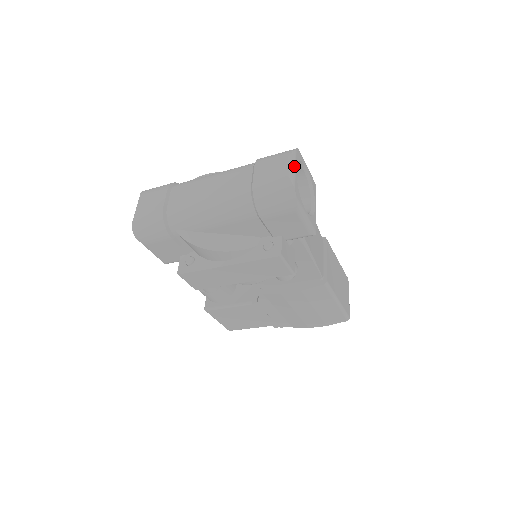
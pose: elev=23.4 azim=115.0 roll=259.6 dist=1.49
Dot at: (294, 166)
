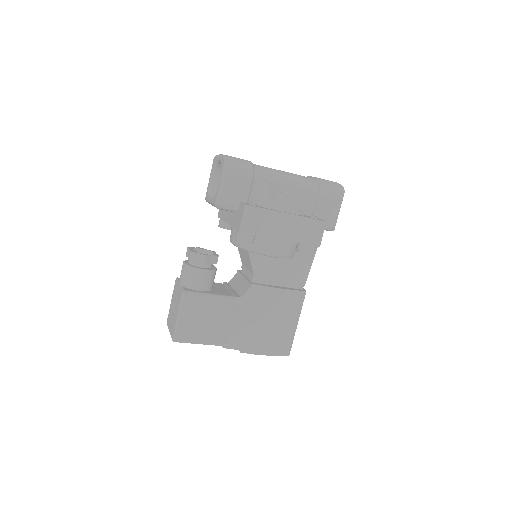
Dot at: occluded
